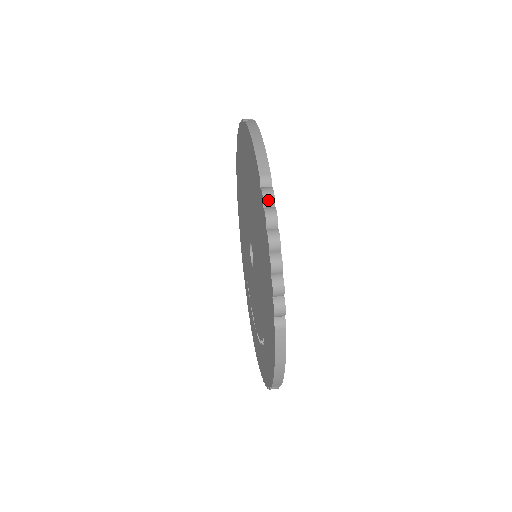
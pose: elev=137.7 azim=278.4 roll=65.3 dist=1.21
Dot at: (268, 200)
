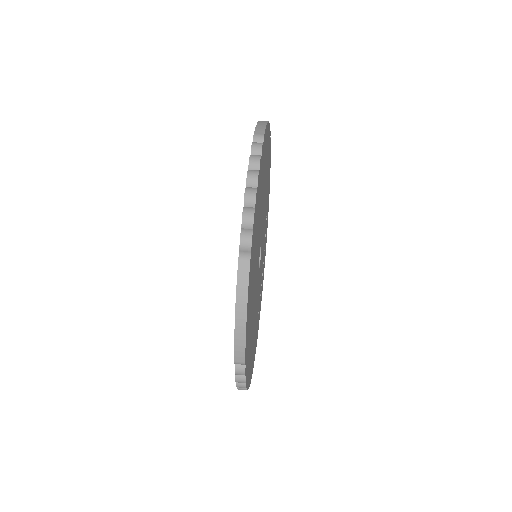
Dot at: (239, 375)
